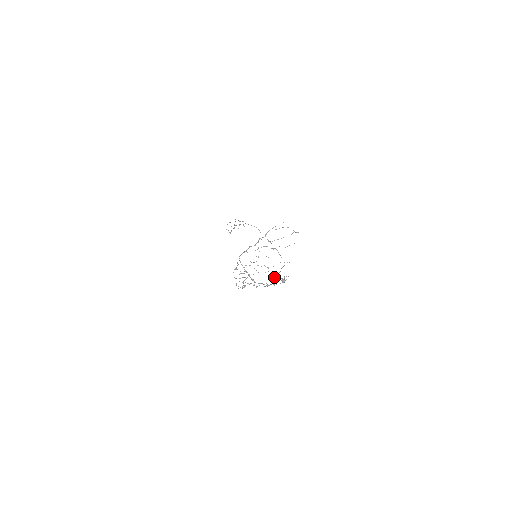
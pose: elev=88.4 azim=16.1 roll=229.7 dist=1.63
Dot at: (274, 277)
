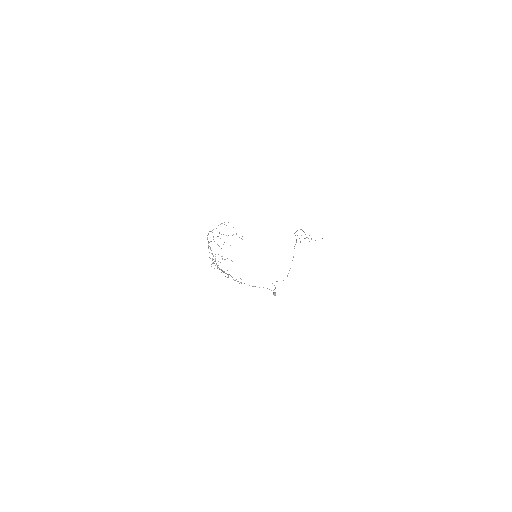
Dot at: occluded
